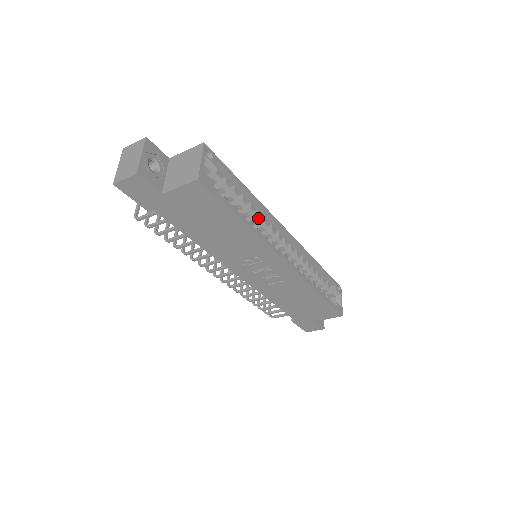
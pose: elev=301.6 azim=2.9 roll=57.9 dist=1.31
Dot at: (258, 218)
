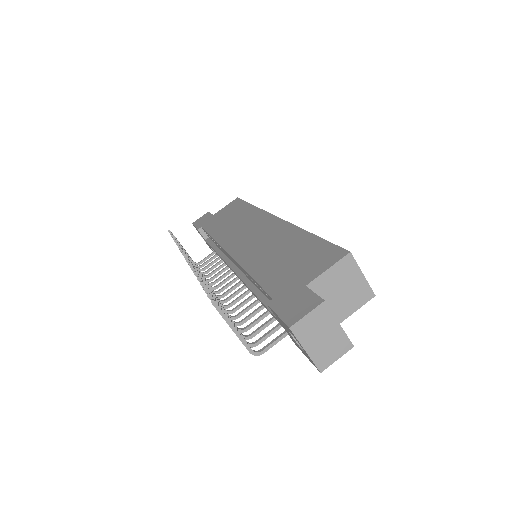
Dot at: occluded
